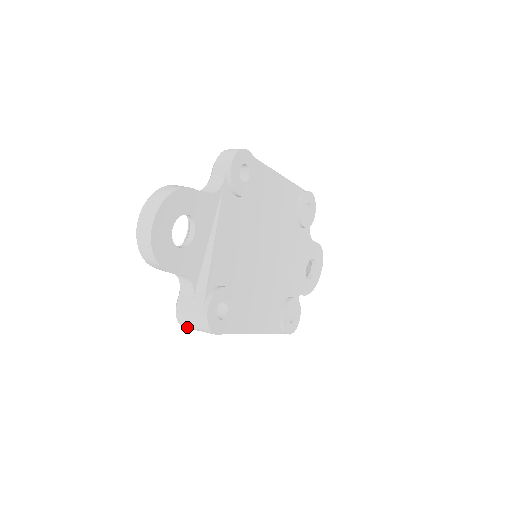
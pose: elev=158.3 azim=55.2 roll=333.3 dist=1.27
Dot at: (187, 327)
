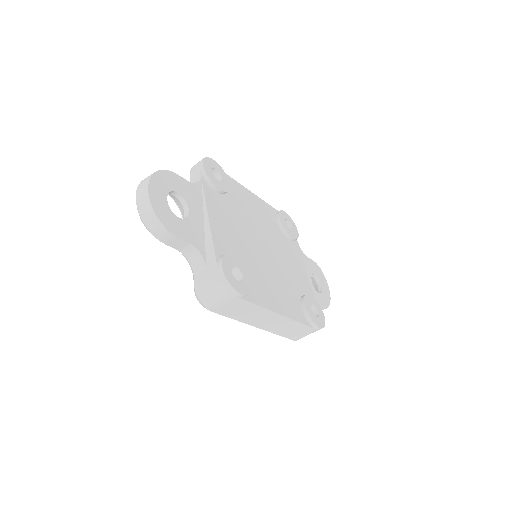
Dot at: (211, 304)
